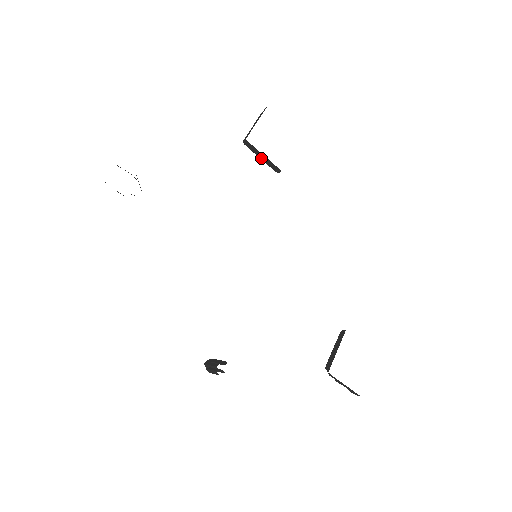
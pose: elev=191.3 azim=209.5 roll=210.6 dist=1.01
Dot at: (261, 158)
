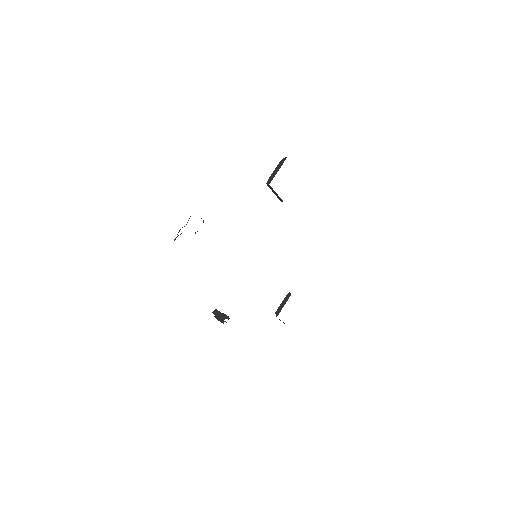
Dot at: (274, 193)
